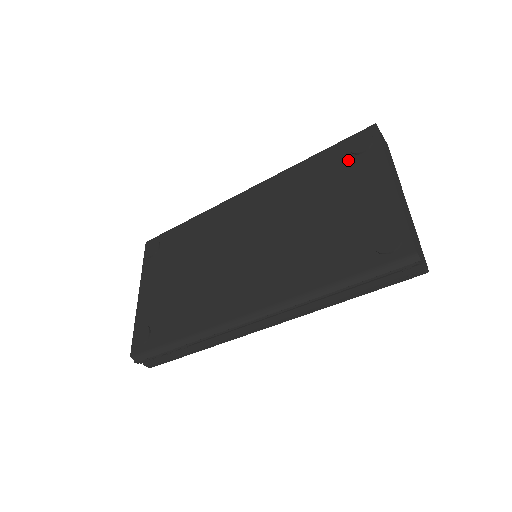
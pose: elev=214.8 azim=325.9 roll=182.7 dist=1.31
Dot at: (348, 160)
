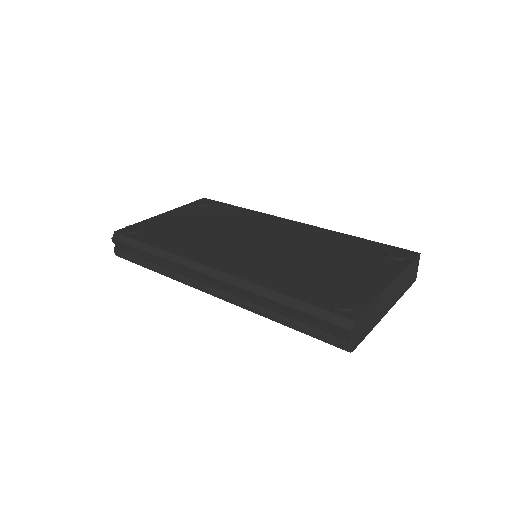
Dot at: (378, 254)
